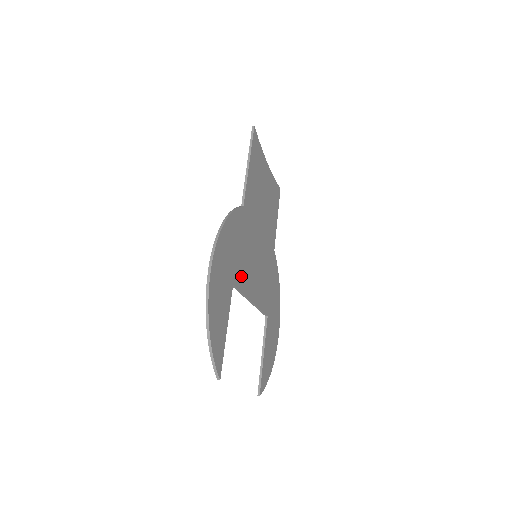
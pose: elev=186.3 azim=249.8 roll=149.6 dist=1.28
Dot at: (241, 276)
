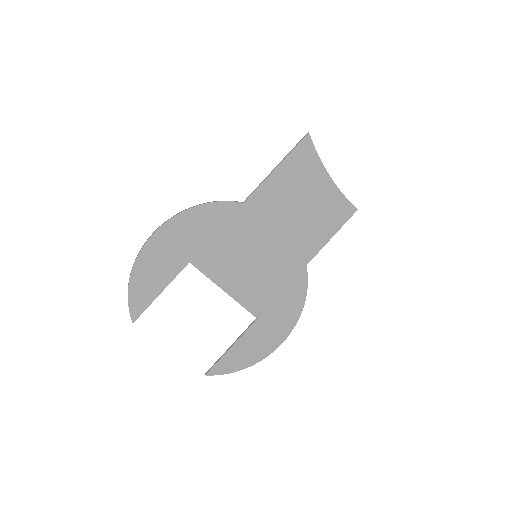
Dot at: (210, 261)
